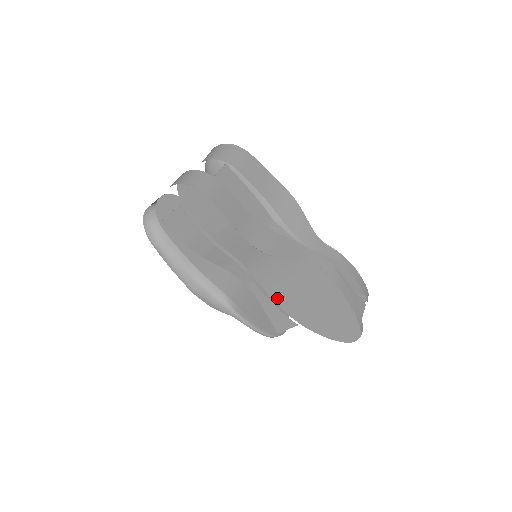
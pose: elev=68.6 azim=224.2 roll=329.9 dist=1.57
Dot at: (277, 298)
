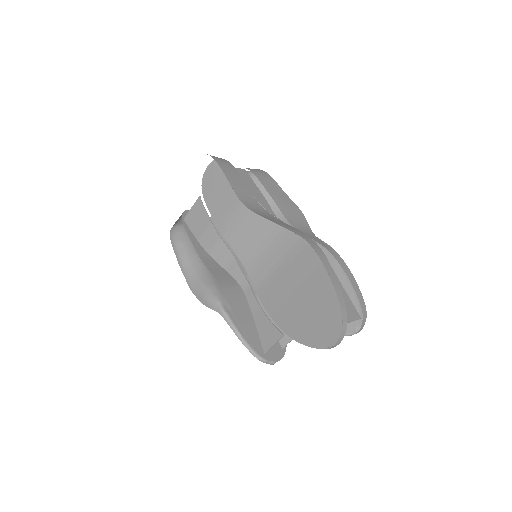
Dot at: (269, 305)
